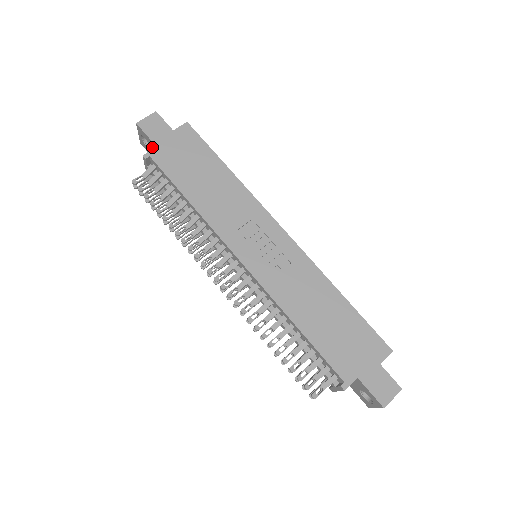
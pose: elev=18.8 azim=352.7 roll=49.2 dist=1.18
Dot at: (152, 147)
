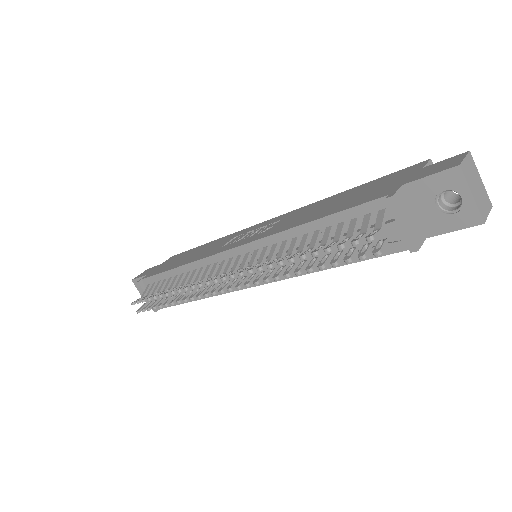
Dot at: occluded
